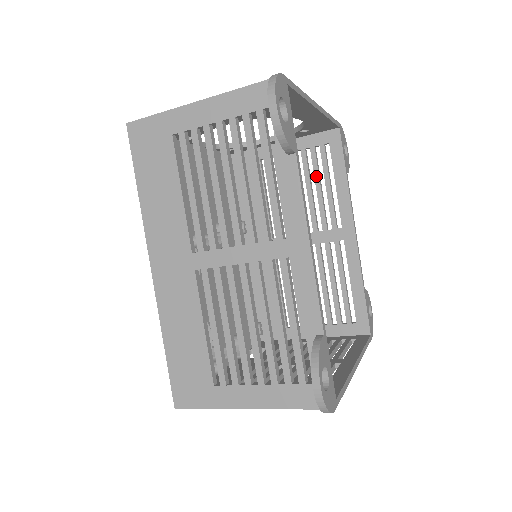
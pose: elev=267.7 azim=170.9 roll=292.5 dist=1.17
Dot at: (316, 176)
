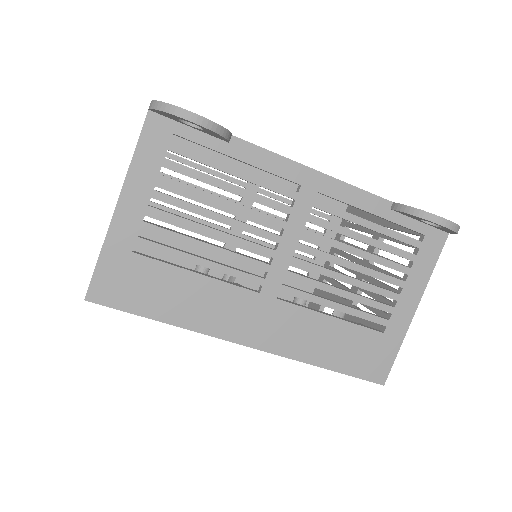
Dot at: occluded
